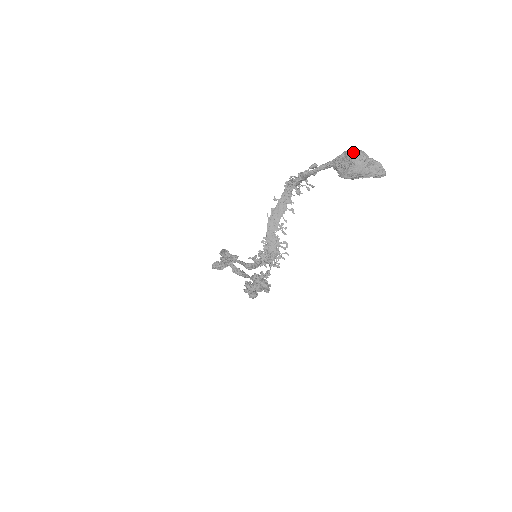
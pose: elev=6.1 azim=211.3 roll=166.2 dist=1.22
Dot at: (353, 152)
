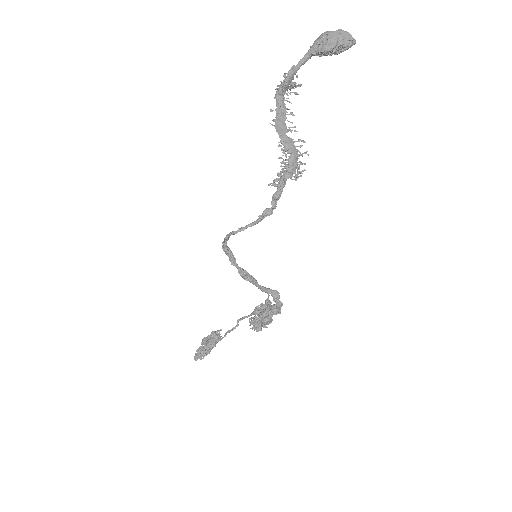
Dot at: (323, 33)
